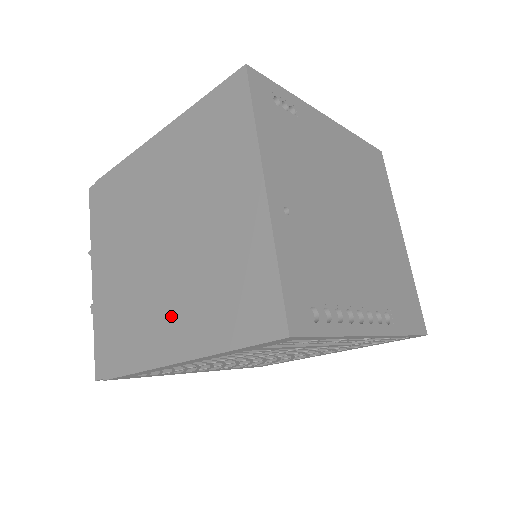
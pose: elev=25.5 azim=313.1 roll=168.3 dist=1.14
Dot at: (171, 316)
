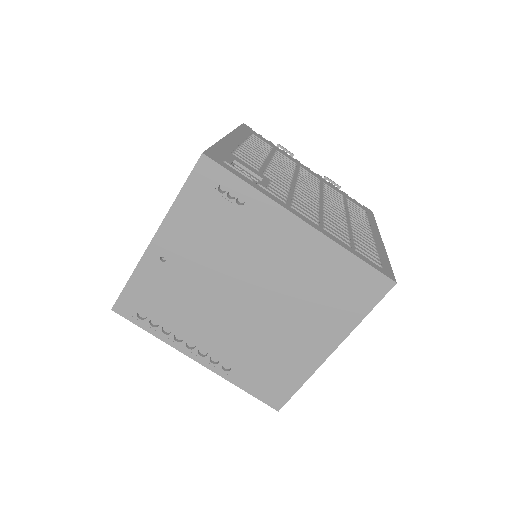
Dot at: occluded
